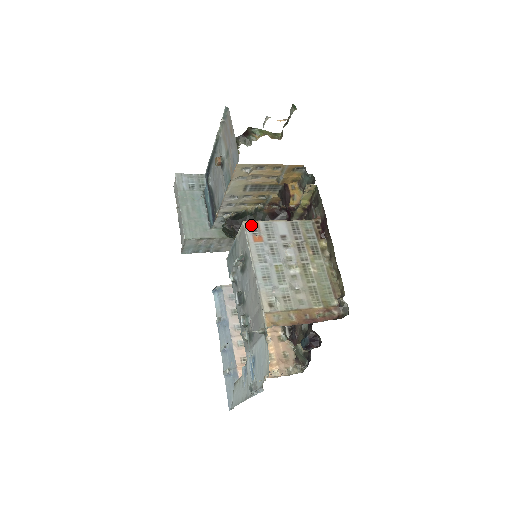
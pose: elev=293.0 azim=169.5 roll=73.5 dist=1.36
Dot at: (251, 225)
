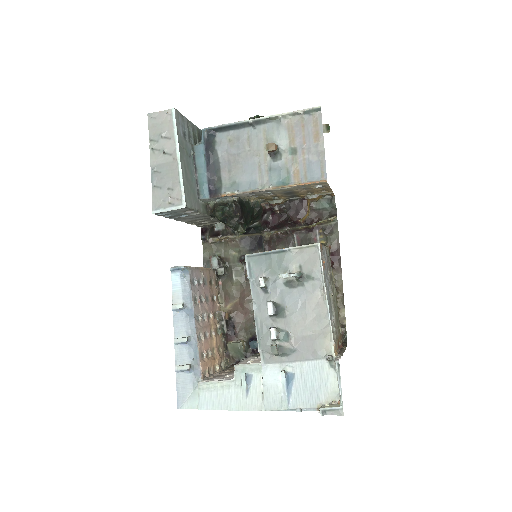
Dot at: (321, 248)
